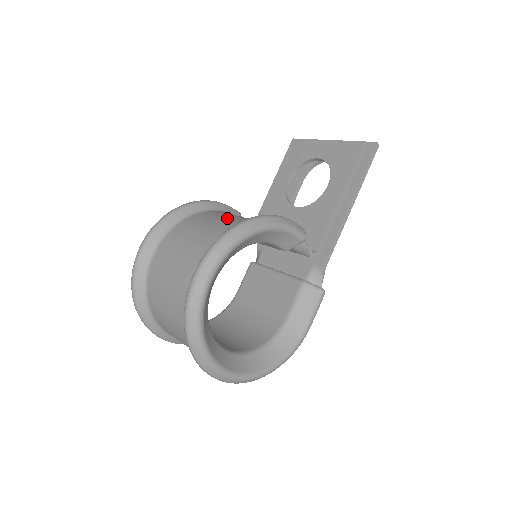
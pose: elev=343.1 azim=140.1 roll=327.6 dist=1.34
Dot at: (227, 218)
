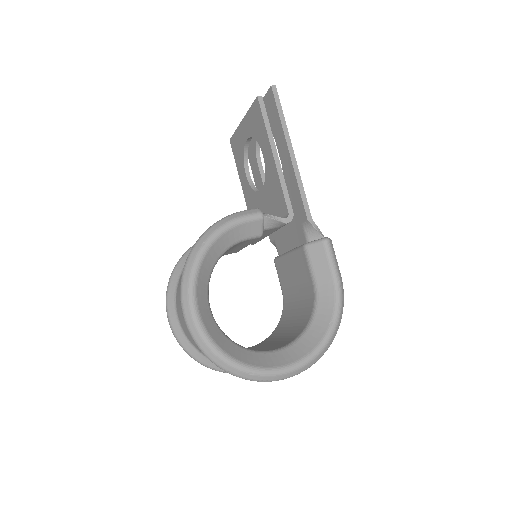
Dot at: occluded
